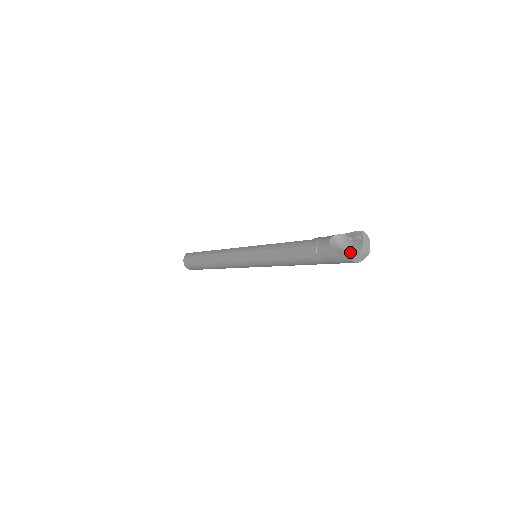
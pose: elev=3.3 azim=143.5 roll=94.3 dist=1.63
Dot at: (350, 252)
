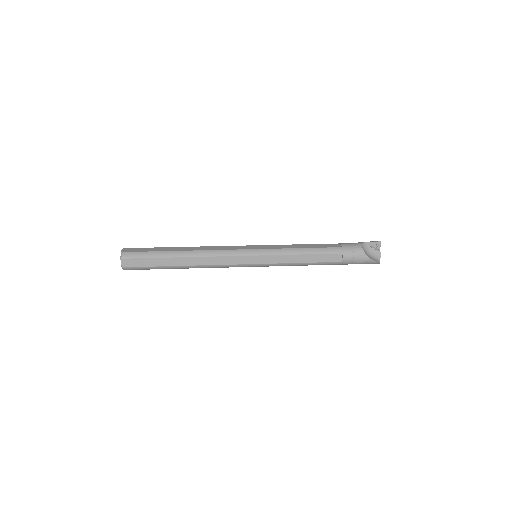
Dot at: (374, 257)
